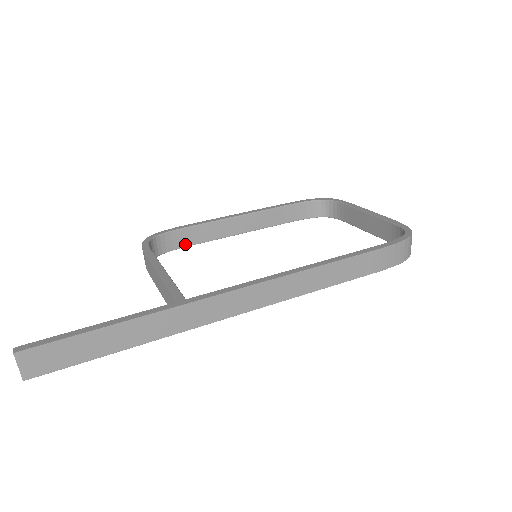
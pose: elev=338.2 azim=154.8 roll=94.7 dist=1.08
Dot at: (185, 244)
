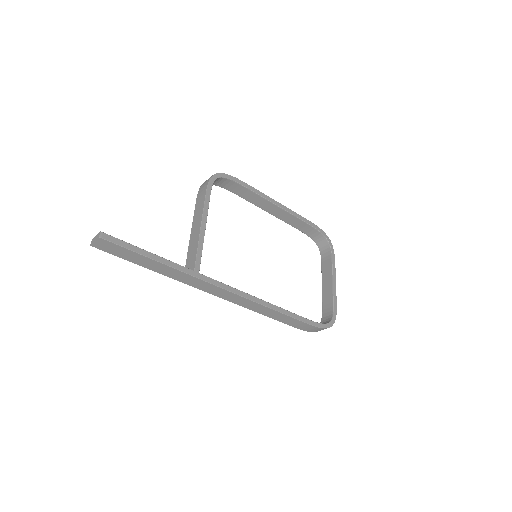
Dot at: (232, 190)
